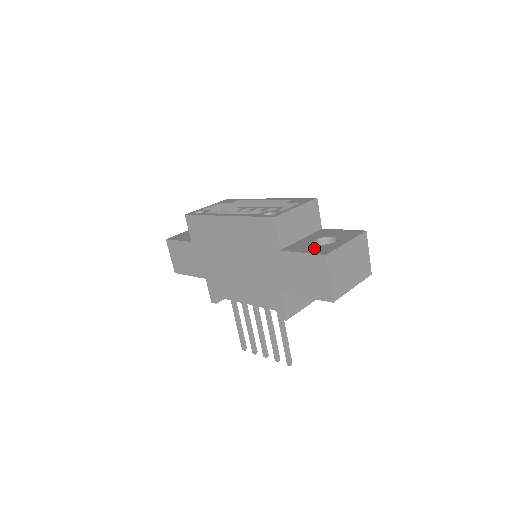
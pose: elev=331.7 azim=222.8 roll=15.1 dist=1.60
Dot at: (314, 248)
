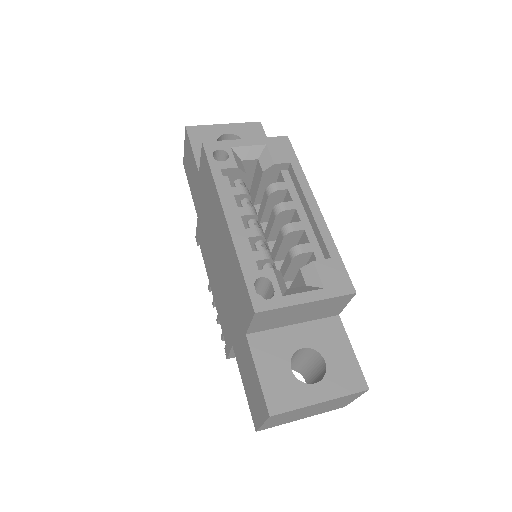
Dot at: (278, 376)
